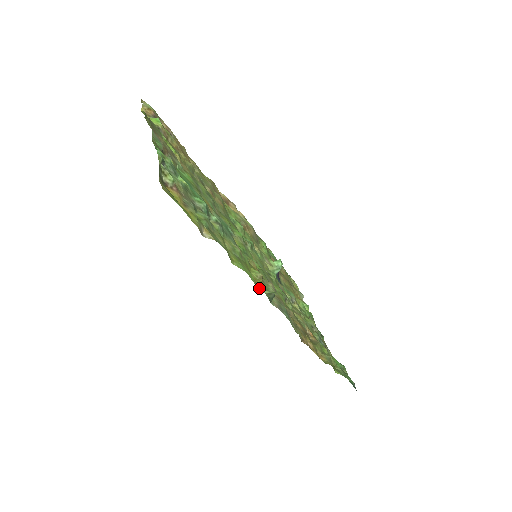
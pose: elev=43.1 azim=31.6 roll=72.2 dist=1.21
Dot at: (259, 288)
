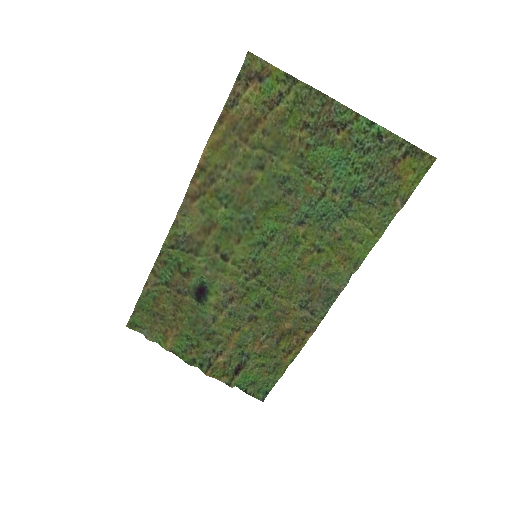
Dot at: (348, 268)
